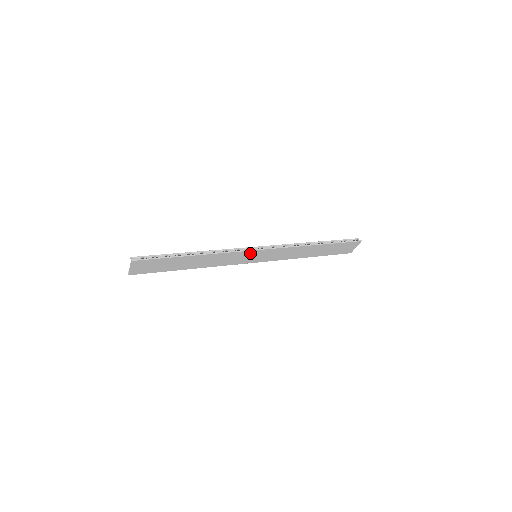
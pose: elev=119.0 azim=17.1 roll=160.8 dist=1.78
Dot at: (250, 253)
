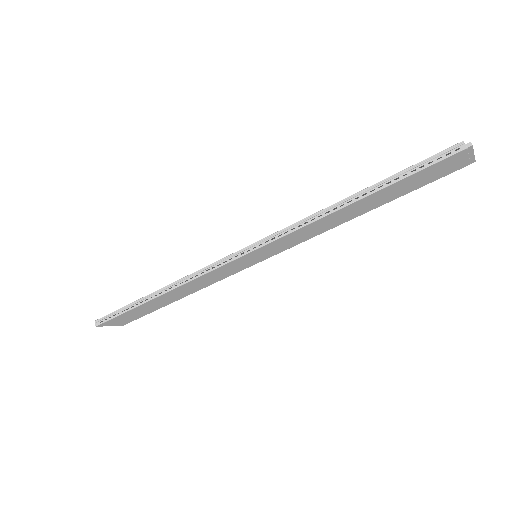
Dot at: (237, 261)
